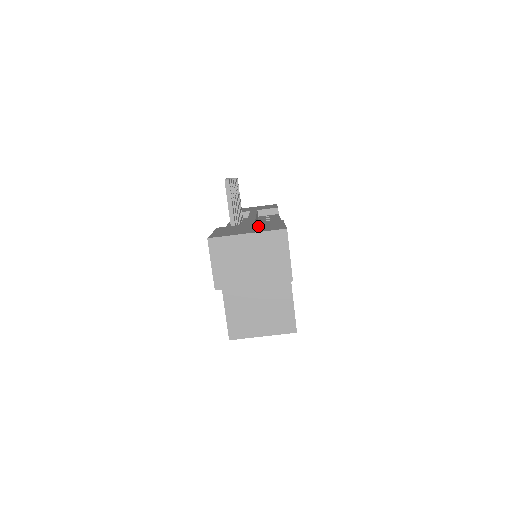
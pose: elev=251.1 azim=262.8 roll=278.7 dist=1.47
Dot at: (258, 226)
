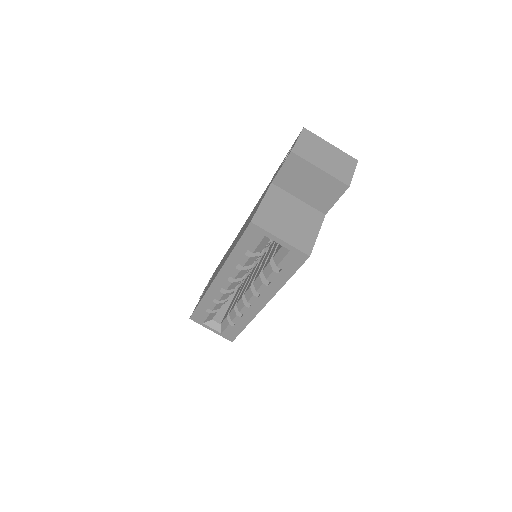
Dot at: occluded
